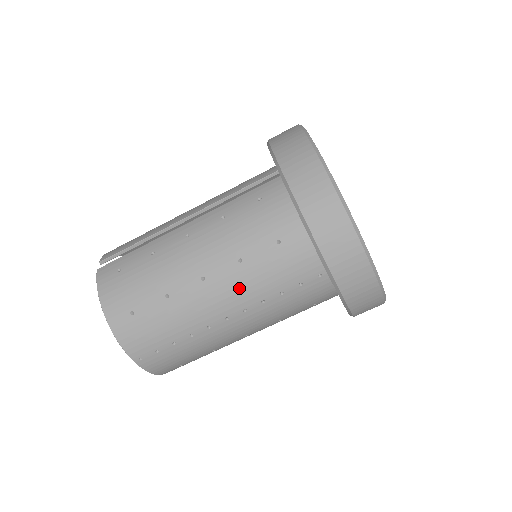
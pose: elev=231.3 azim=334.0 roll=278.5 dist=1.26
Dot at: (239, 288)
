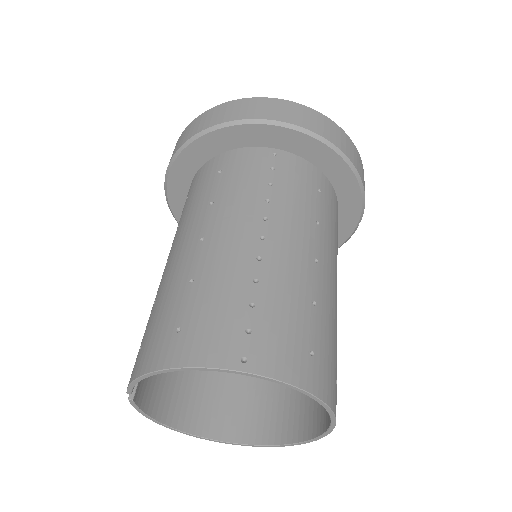
Dot at: (235, 211)
